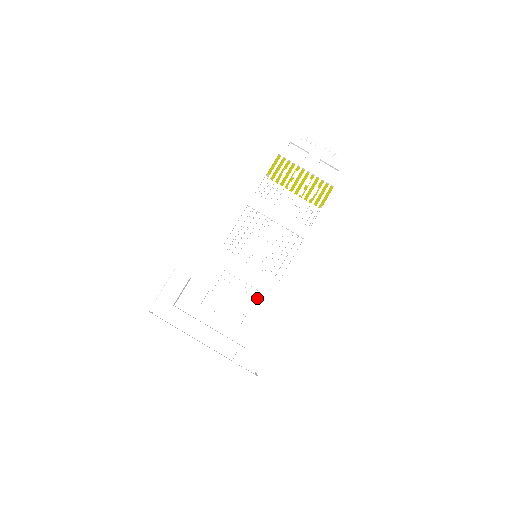
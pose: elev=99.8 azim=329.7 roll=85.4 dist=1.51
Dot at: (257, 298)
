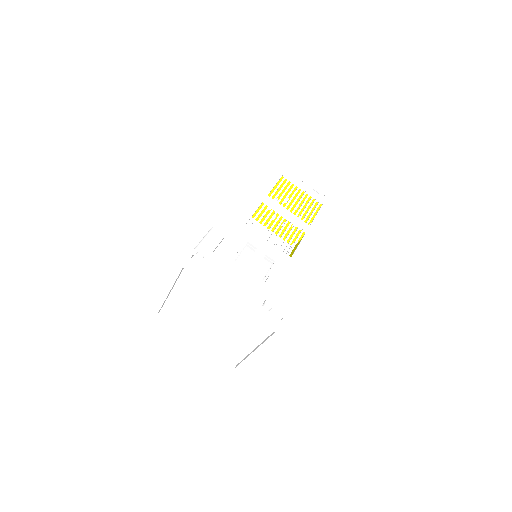
Dot at: (275, 266)
